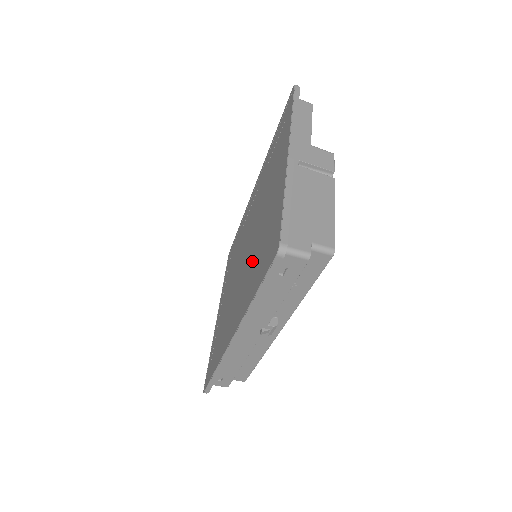
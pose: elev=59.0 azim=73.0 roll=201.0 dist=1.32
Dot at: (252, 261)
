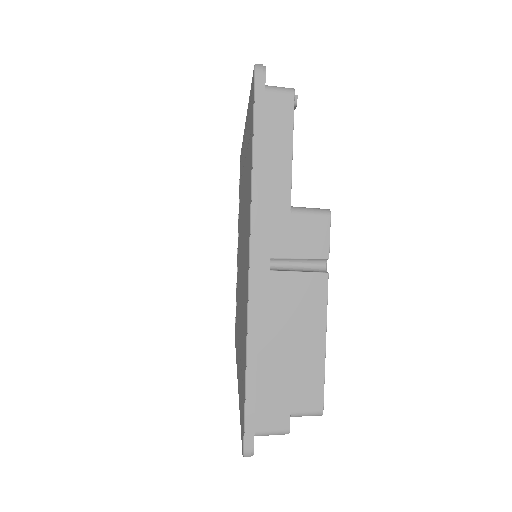
Dot at: (241, 324)
